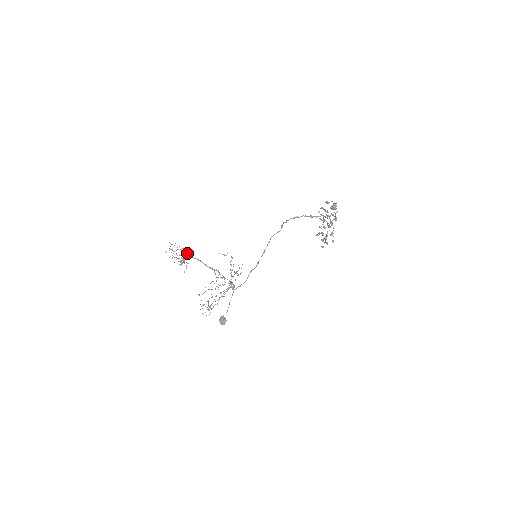
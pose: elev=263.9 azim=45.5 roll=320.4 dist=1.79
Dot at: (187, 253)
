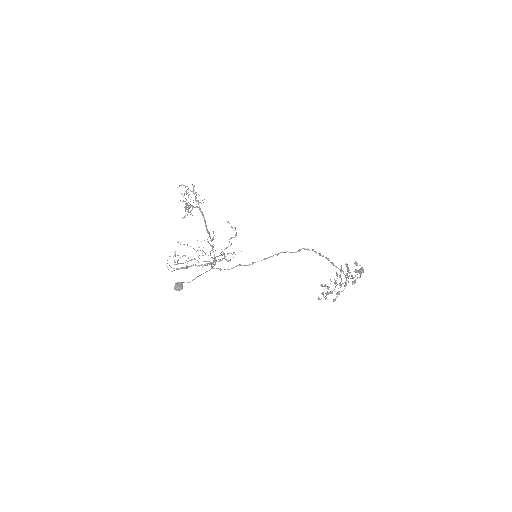
Dot at: (199, 202)
